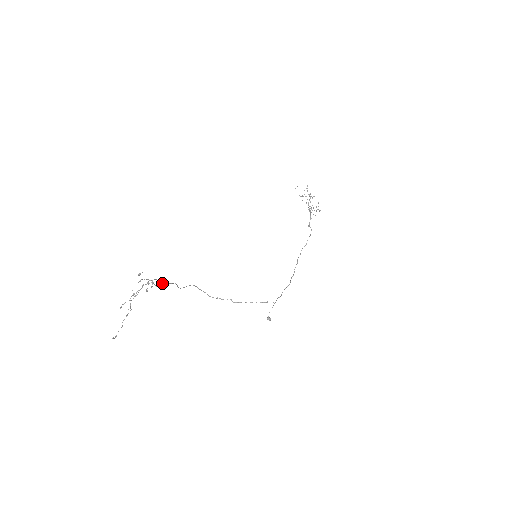
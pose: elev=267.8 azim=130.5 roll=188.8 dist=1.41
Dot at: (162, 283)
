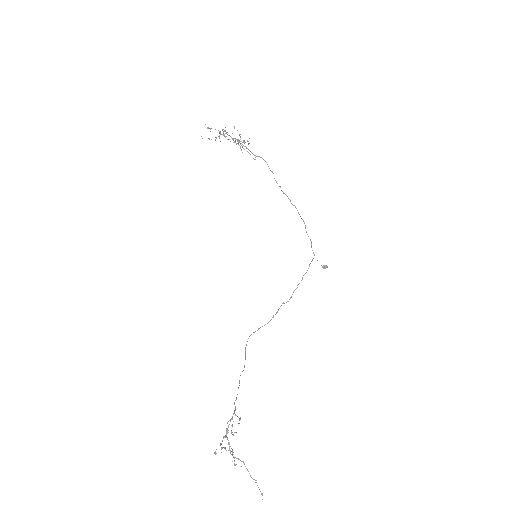
Dot at: occluded
